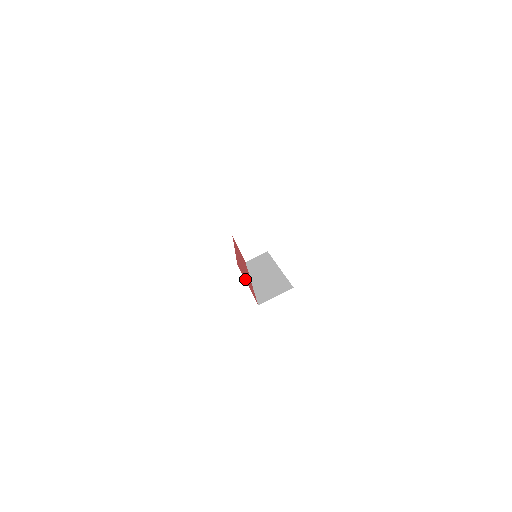
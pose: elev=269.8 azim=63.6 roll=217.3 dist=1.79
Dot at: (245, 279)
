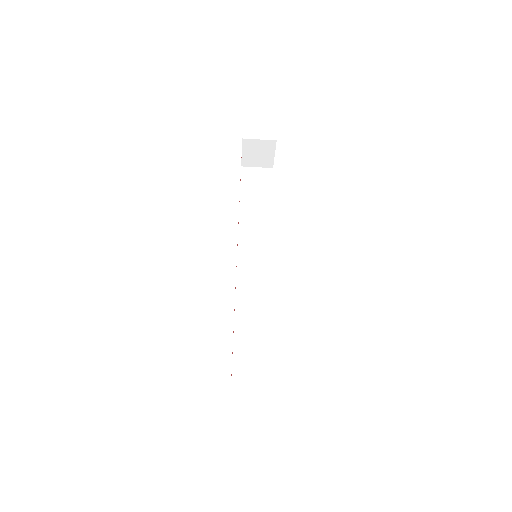
Dot at: occluded
